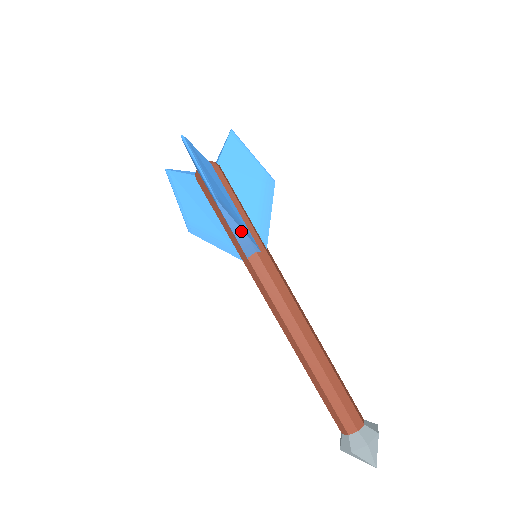
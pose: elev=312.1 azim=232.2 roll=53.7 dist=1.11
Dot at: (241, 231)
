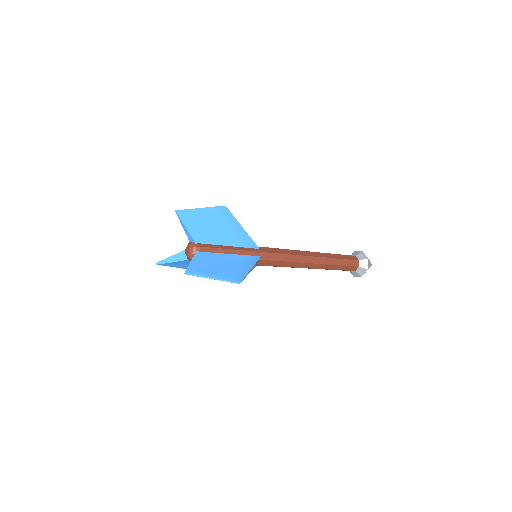
Dot at: (251, 269)
